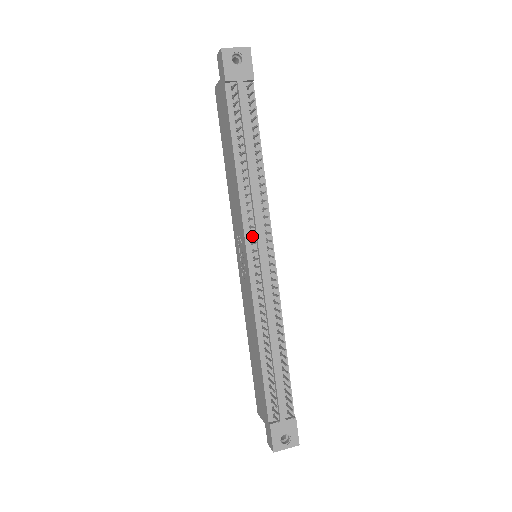
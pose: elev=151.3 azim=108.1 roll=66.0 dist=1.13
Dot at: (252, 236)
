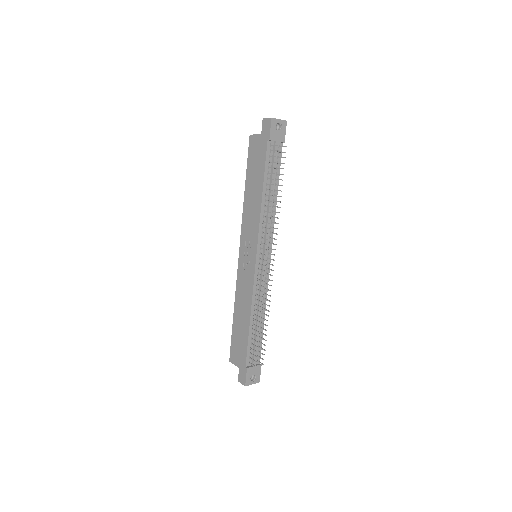
Dot at: (262, 244)
